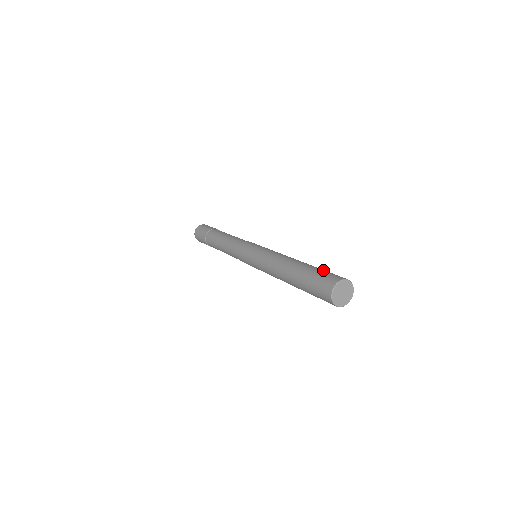
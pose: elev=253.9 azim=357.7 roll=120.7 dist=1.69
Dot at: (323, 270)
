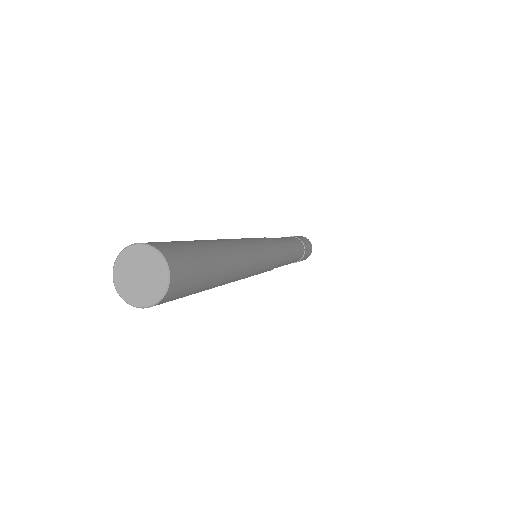
Dot at: occluded
